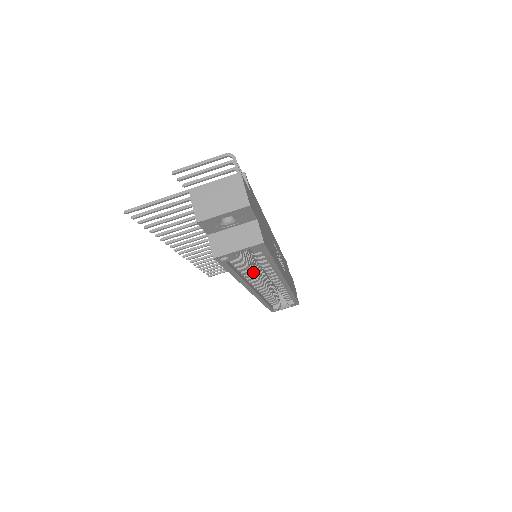
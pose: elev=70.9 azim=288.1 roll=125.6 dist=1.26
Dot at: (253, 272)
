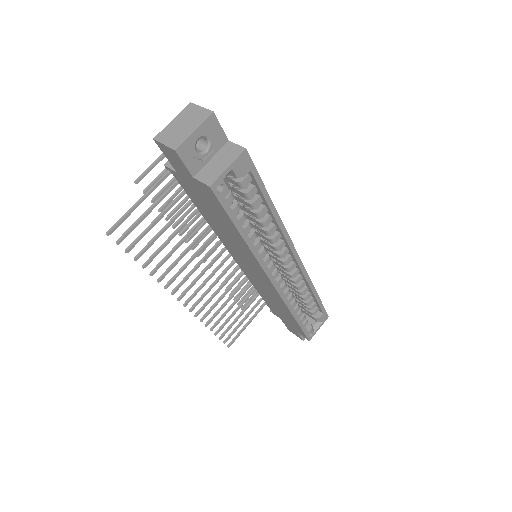
Dot at: (259, 240)
